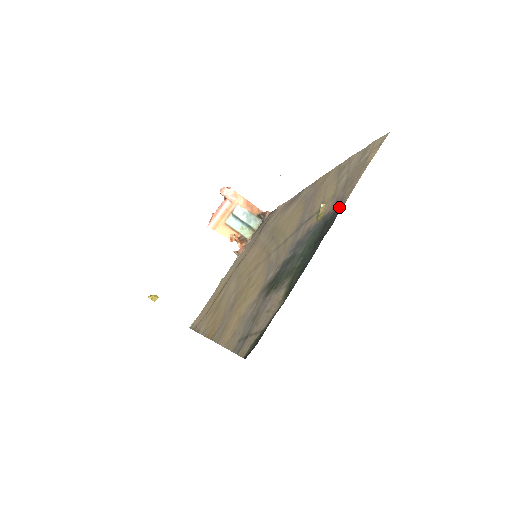
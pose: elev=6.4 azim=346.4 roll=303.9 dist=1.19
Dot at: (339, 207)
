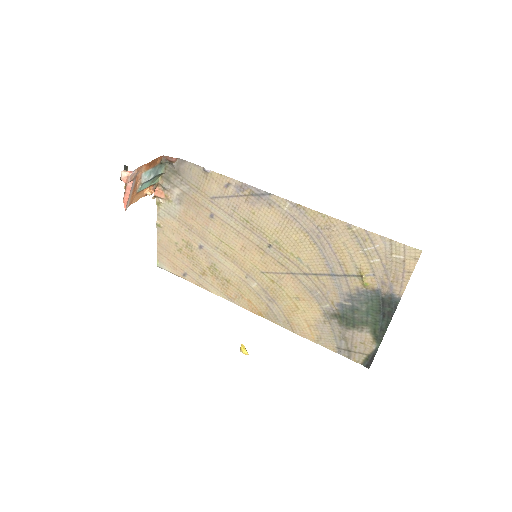
Dot at: (395, 297)
